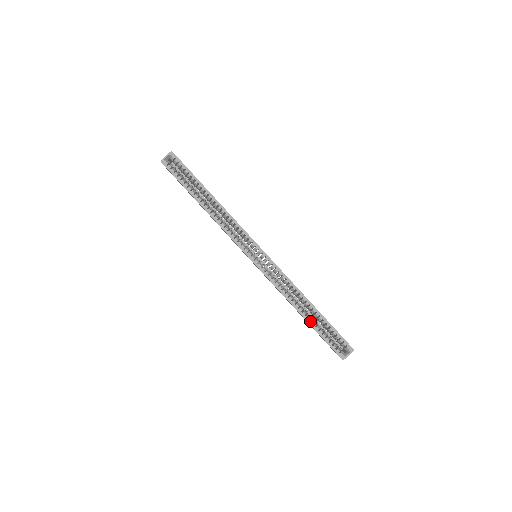
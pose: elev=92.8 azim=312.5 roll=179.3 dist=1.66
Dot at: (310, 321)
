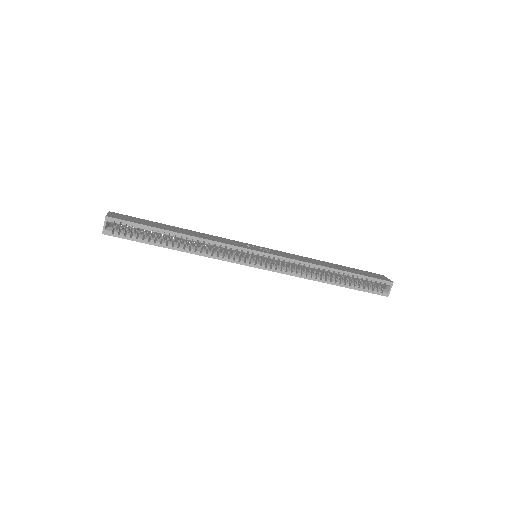
Dot at: (342, 284)
